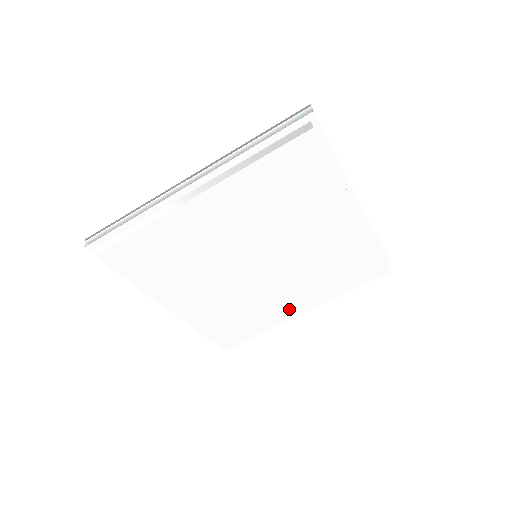
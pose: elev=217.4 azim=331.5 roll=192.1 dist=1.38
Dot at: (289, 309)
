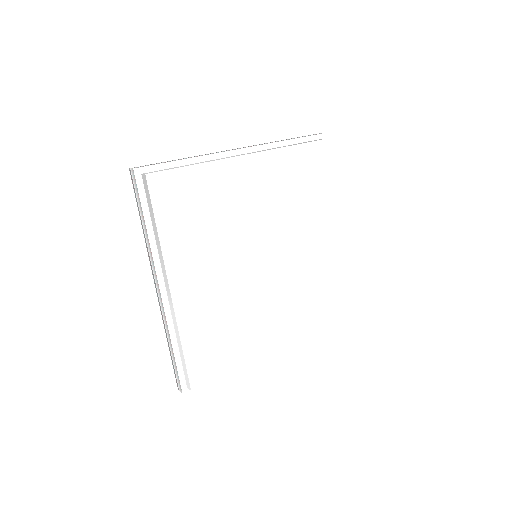
Dot at: (267, 336)
